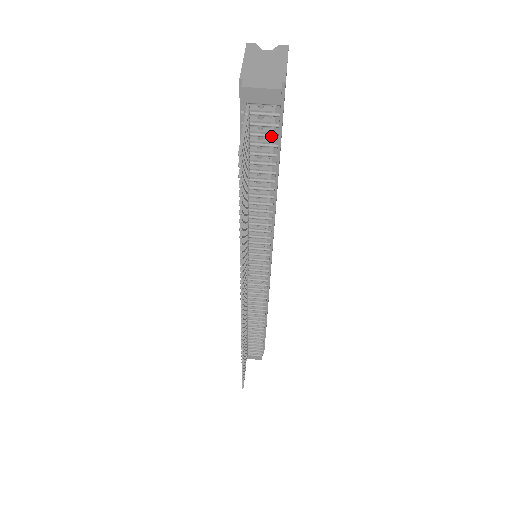
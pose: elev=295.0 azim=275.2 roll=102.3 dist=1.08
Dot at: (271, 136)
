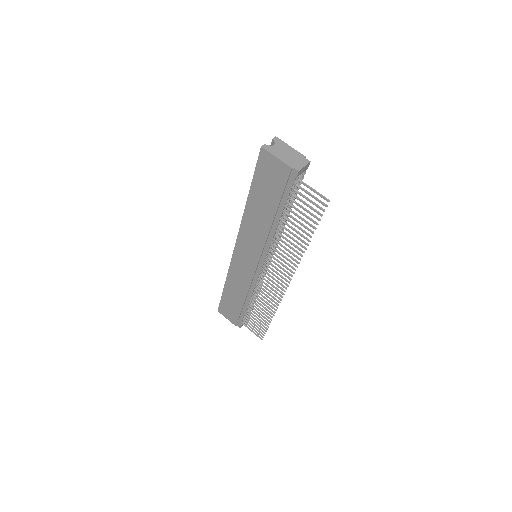
Dot at: occluded
